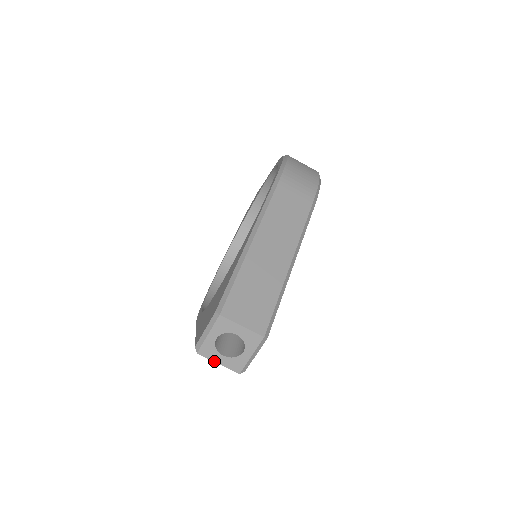
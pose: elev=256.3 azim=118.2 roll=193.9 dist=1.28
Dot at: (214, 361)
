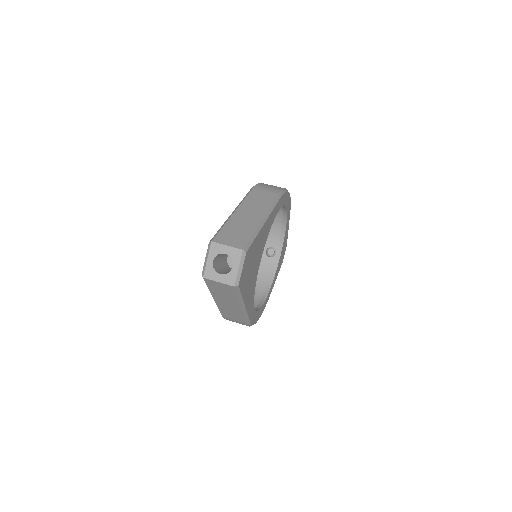
Dot at: (215, 281)
